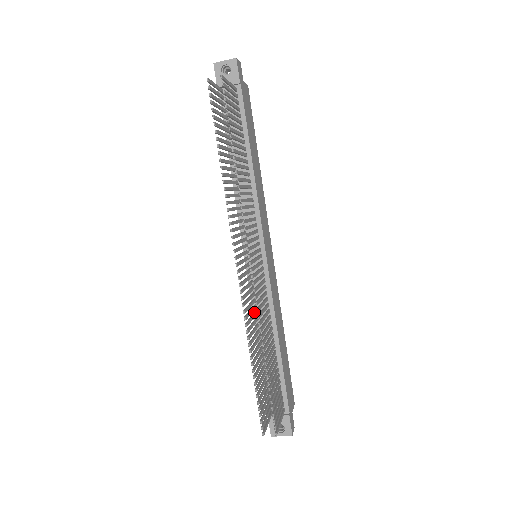
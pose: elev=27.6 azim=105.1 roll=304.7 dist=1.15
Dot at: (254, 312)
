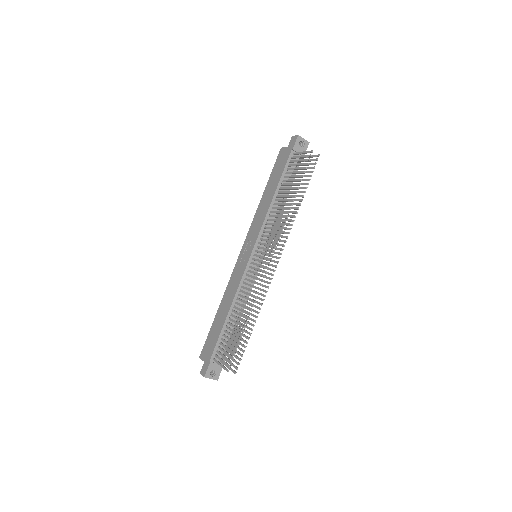
Dot at: occluded
